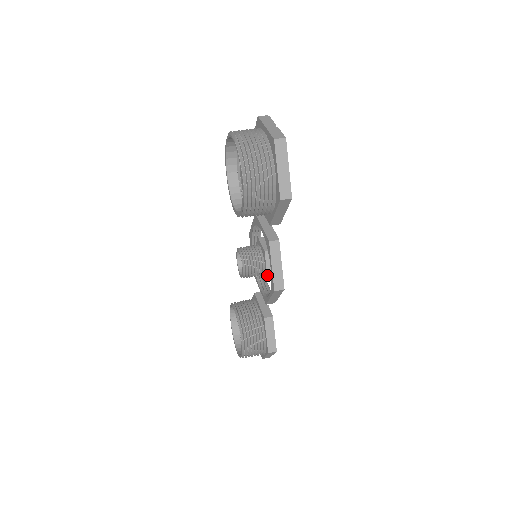
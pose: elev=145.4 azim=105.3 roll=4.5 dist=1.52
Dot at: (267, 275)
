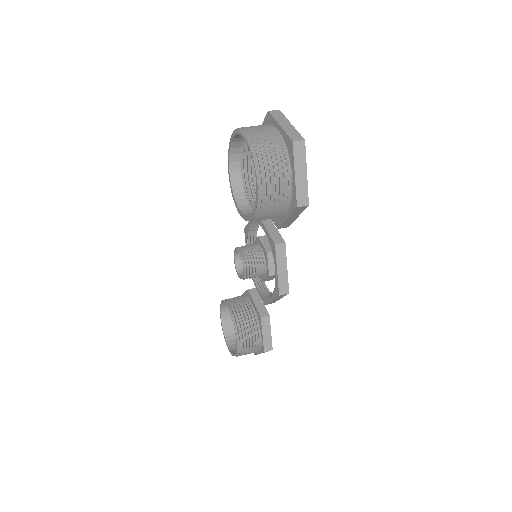
Dot at: (269, 277)
